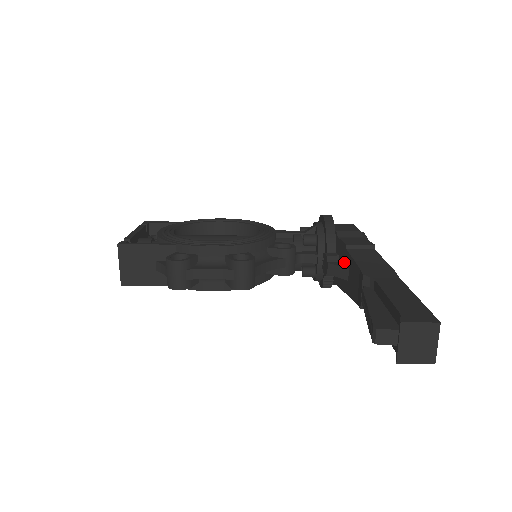
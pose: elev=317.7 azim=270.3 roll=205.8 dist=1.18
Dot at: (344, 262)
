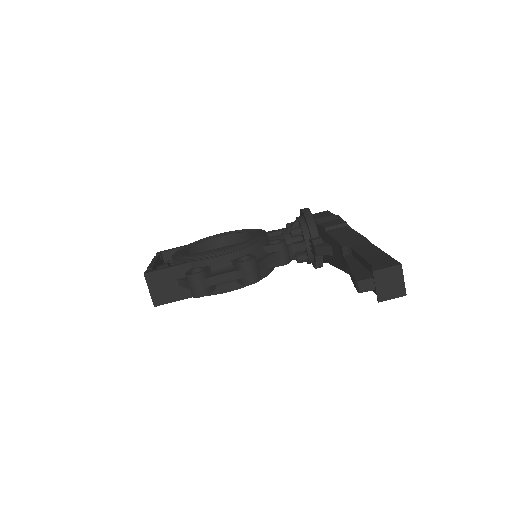
Dot at: (327, 242)
